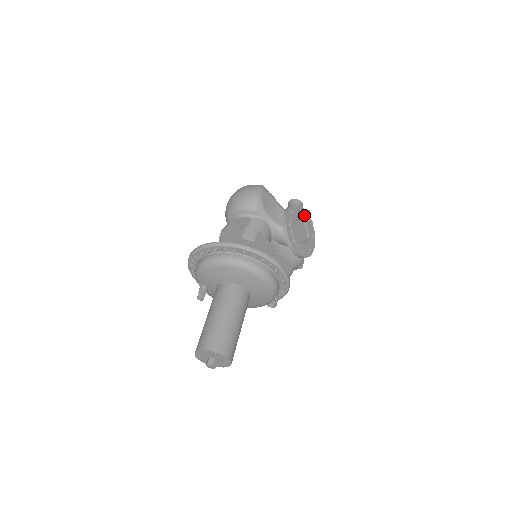
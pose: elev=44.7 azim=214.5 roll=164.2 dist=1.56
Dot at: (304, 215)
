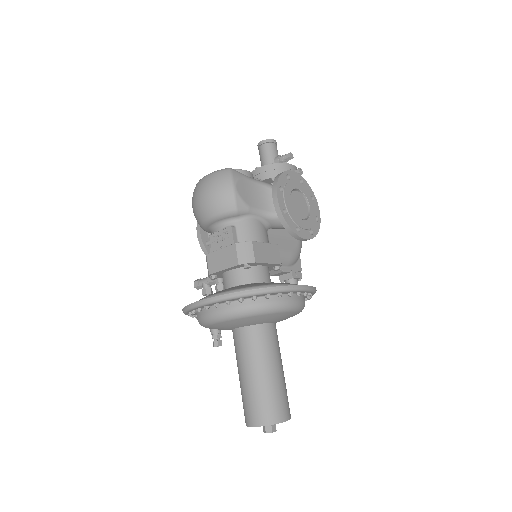
Dot at: (294, 180)
